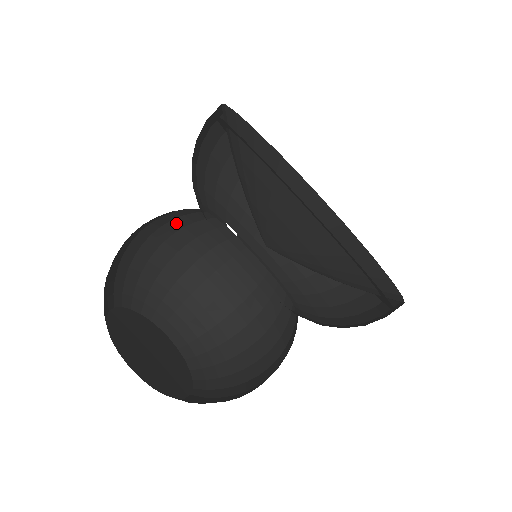
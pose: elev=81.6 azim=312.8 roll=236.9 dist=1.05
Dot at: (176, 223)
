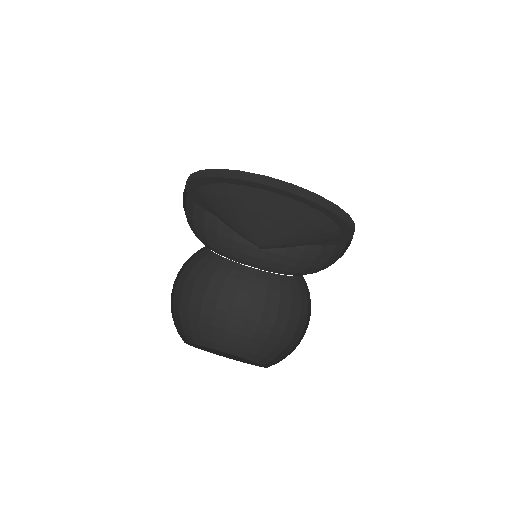
Dot at: (216, 282)
